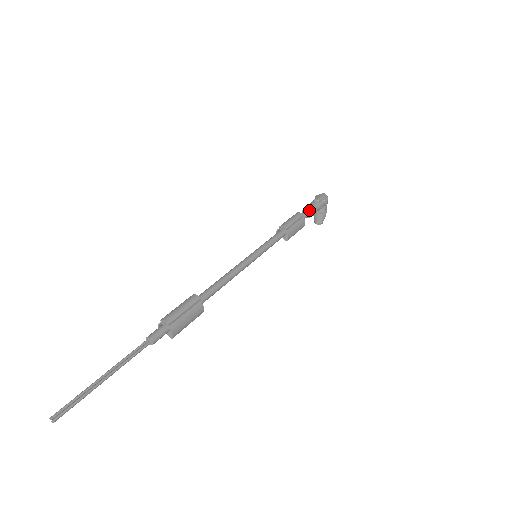
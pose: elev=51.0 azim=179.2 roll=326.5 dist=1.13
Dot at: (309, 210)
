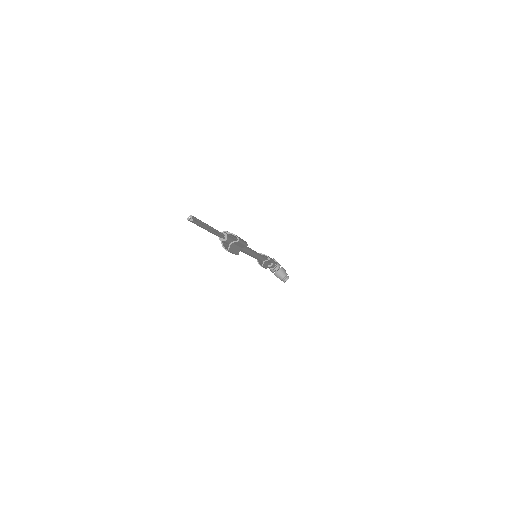
Dot at: (267, 258)
